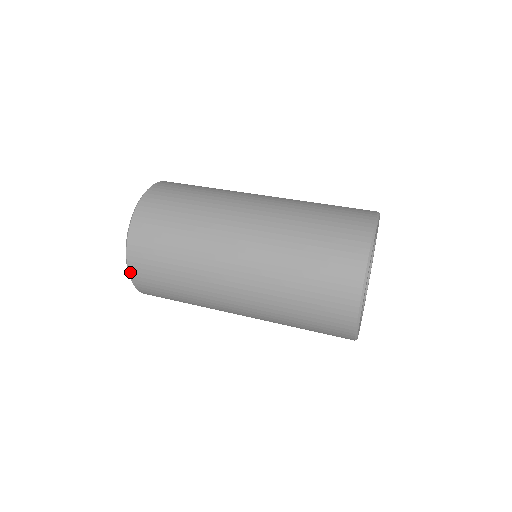
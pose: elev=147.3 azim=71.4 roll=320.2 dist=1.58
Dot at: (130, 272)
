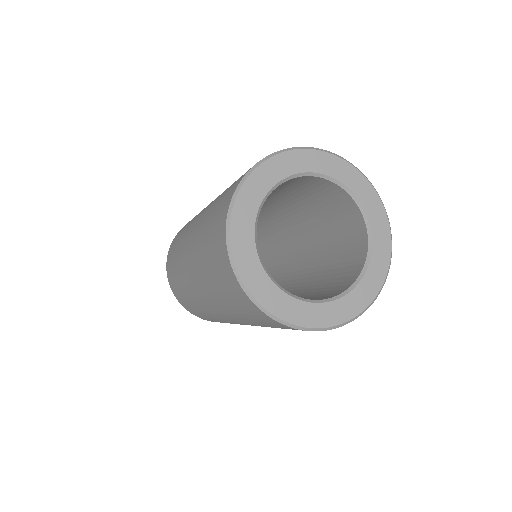
Dot at: occluded
